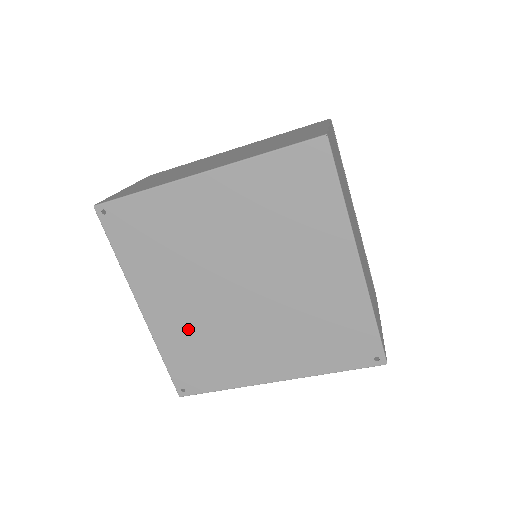
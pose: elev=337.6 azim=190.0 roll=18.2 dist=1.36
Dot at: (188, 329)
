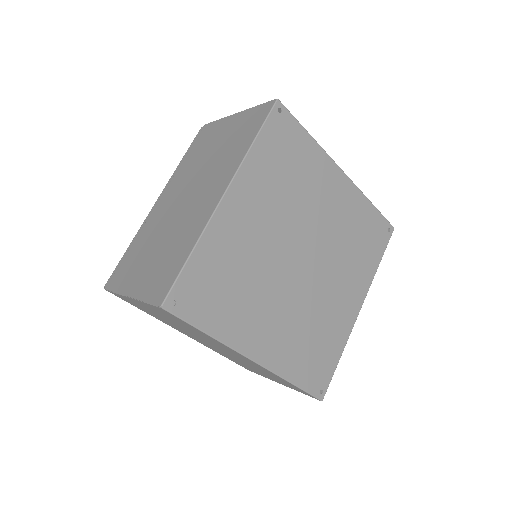
Dot at: (293, 336)
